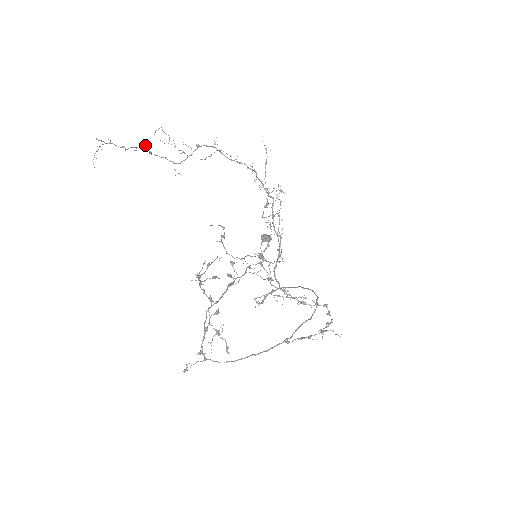
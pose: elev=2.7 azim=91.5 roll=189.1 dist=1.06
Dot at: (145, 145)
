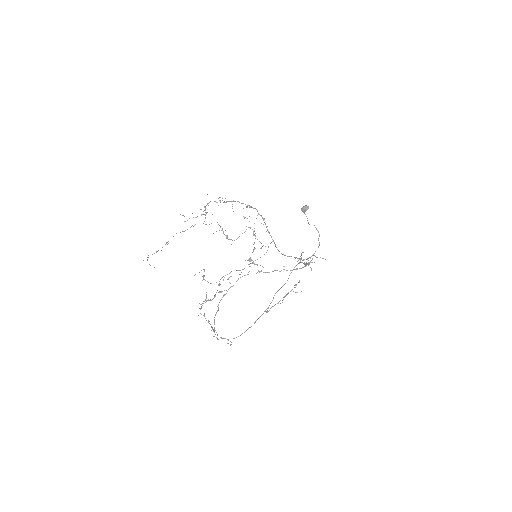
Dot at: occluded
